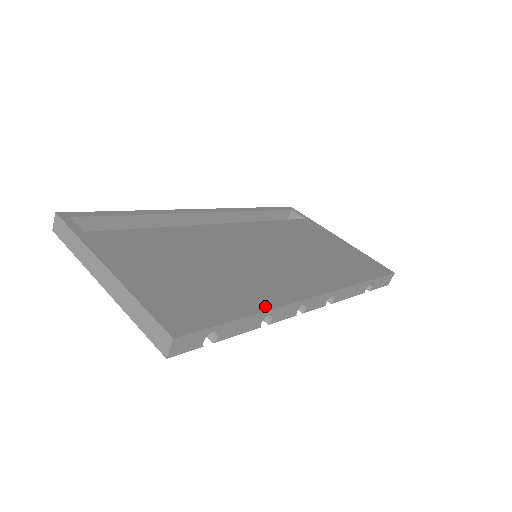
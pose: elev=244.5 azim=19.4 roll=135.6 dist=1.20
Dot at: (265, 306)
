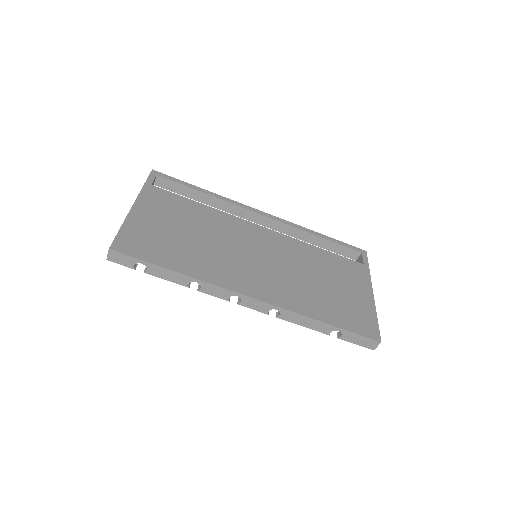
Dot at: (196, 275)
